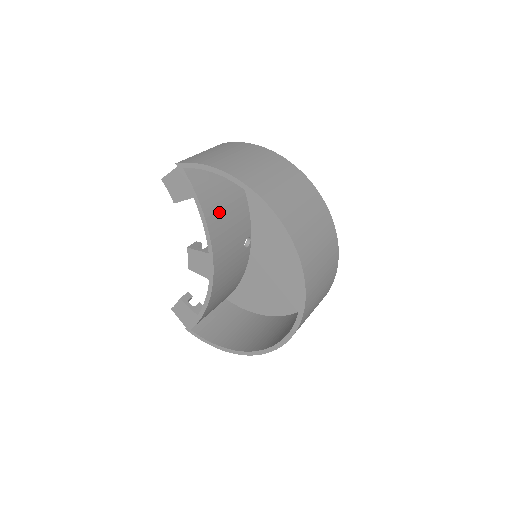
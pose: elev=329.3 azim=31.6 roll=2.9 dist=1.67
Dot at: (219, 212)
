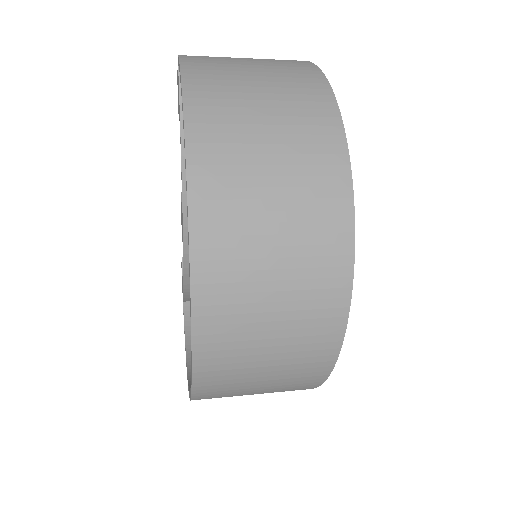
Dot at: occluded
